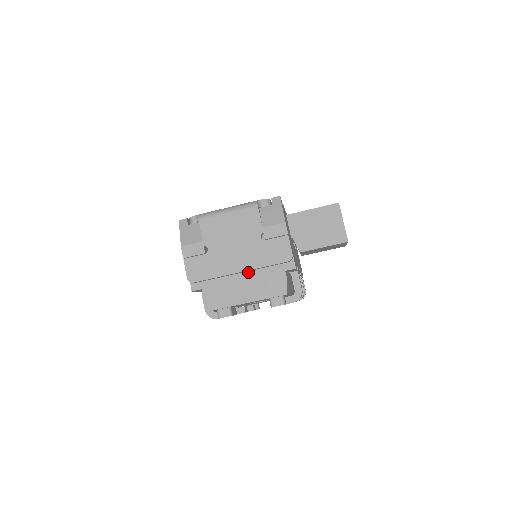
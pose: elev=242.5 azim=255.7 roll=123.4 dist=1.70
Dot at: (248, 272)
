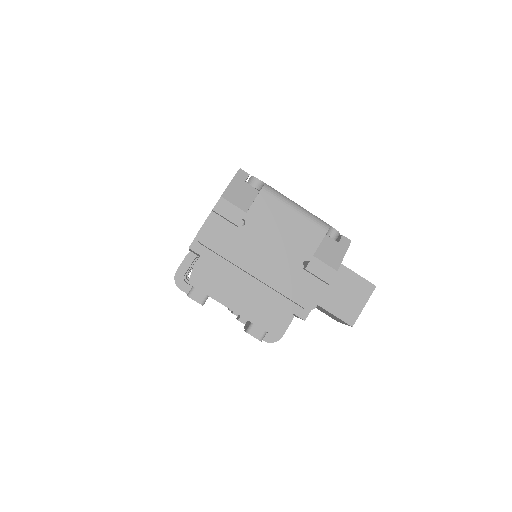
Dot at: (259, 282)
